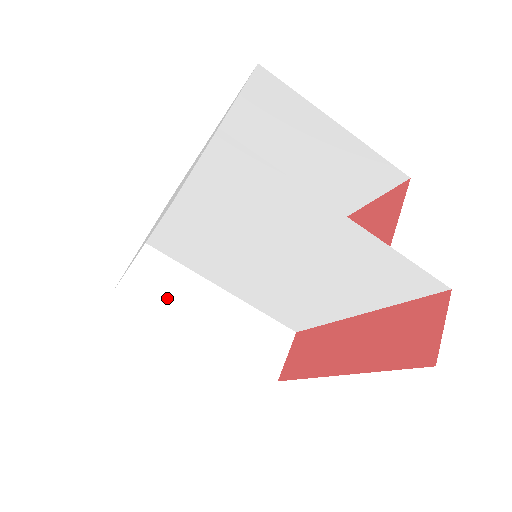
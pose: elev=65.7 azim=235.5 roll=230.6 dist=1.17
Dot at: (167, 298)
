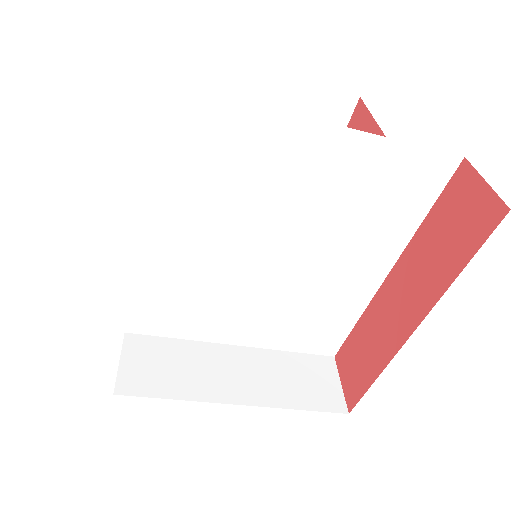
Dot at: (179, 378)
